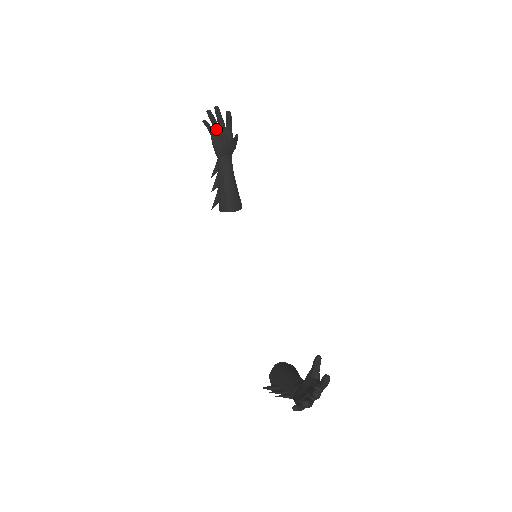
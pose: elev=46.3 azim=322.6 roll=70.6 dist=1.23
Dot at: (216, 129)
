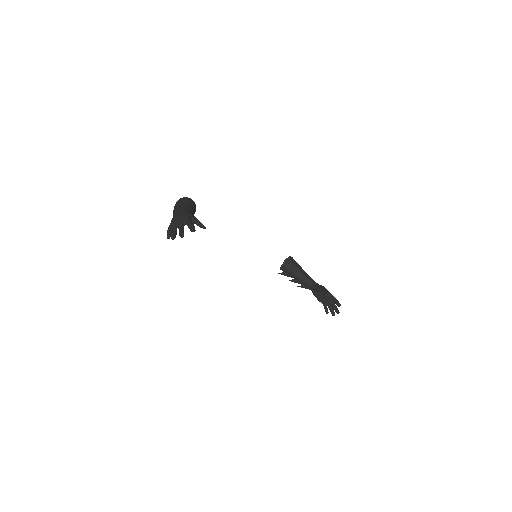
Dot at: occluded
